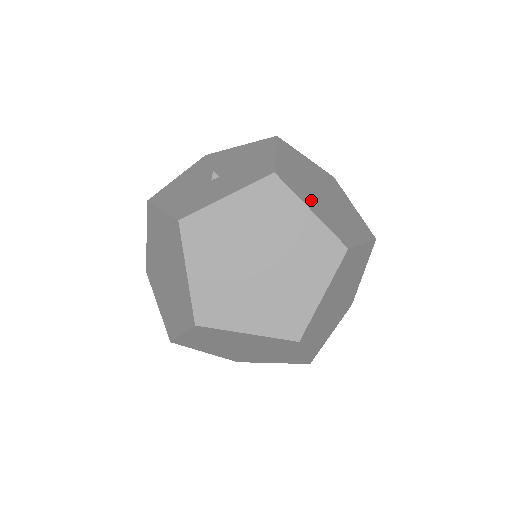
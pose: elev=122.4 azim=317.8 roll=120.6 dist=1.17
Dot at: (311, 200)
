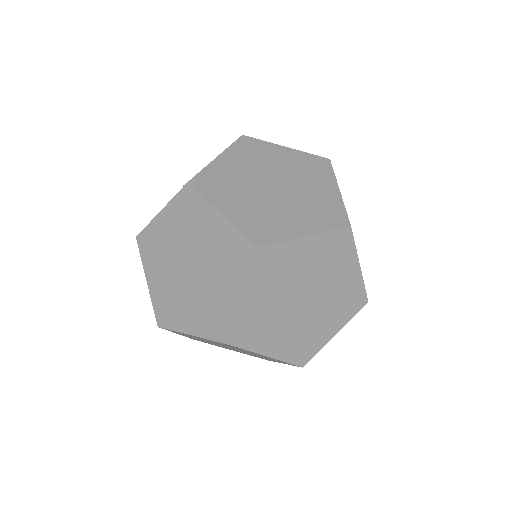
Dot at: (235, 200)
